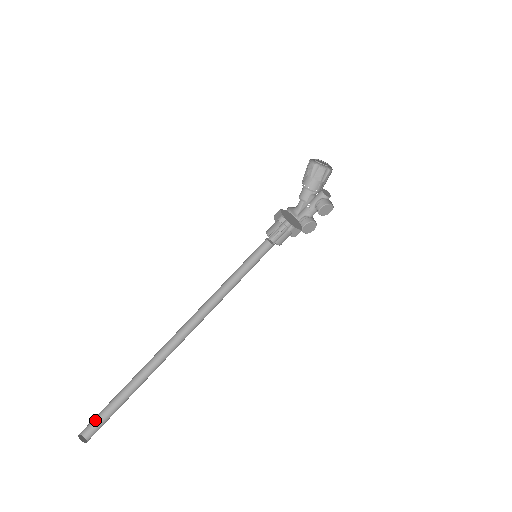
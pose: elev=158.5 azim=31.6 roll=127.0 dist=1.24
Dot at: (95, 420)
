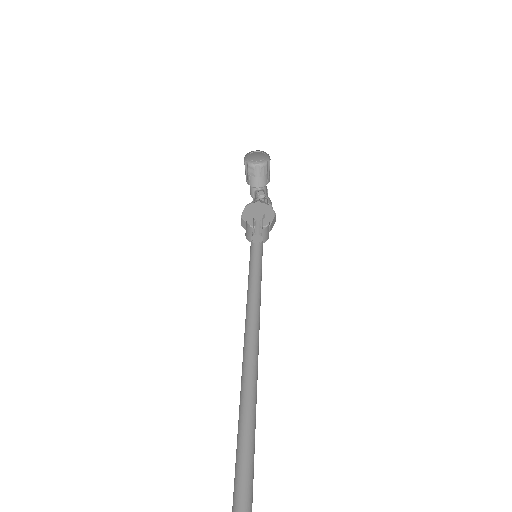
Dot at: out of frame
